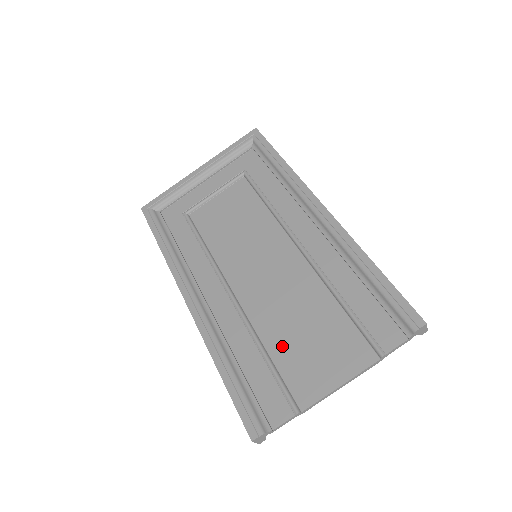
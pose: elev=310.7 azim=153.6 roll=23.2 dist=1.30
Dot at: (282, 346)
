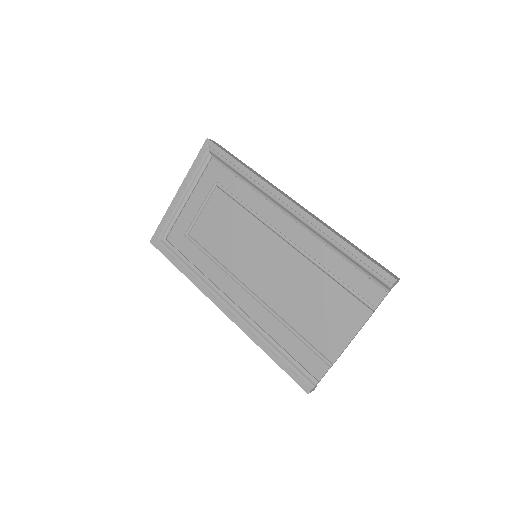
Dot at: (303, 322)
